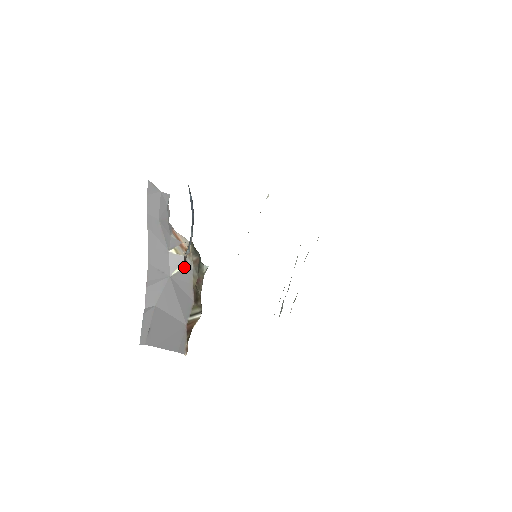
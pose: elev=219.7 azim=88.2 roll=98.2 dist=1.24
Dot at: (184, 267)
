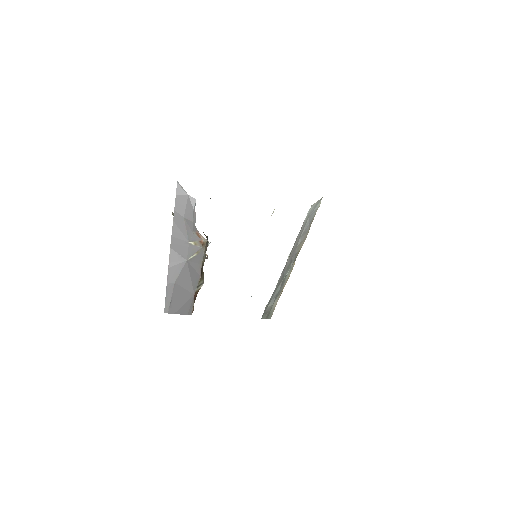
Dot at: (198, 253)
